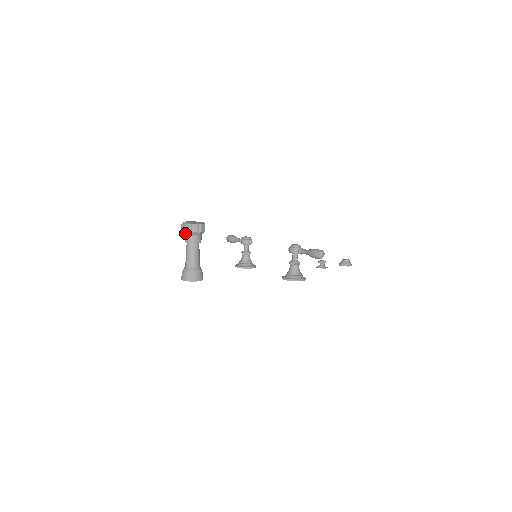
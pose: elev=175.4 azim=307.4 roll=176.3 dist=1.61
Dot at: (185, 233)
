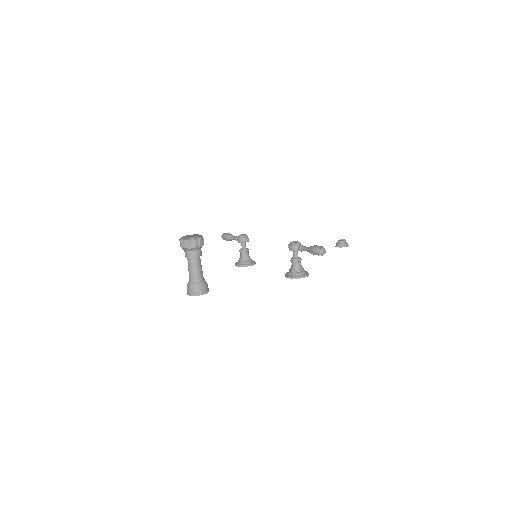
Dot at: (185, 249)
